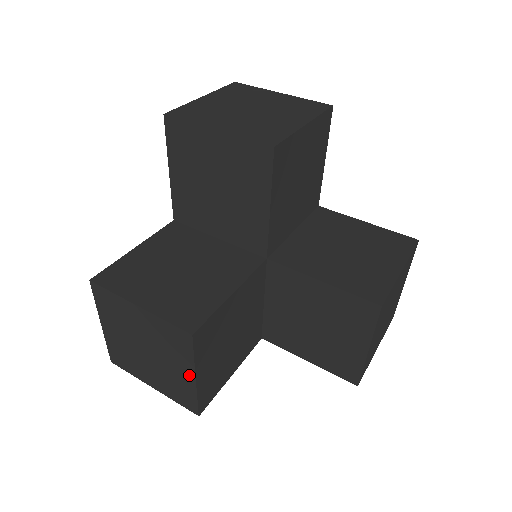
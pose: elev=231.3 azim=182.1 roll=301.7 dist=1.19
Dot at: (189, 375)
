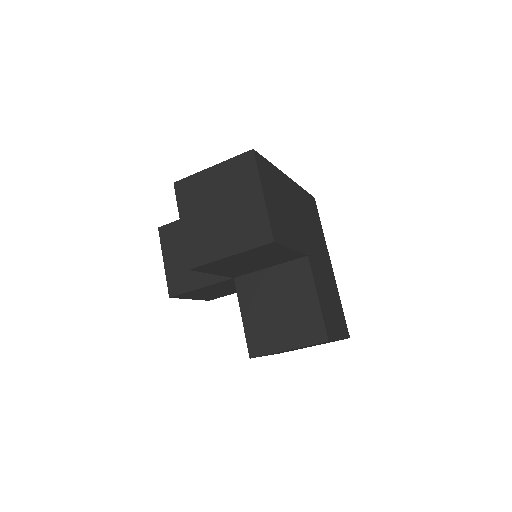
Dot at: occluded
